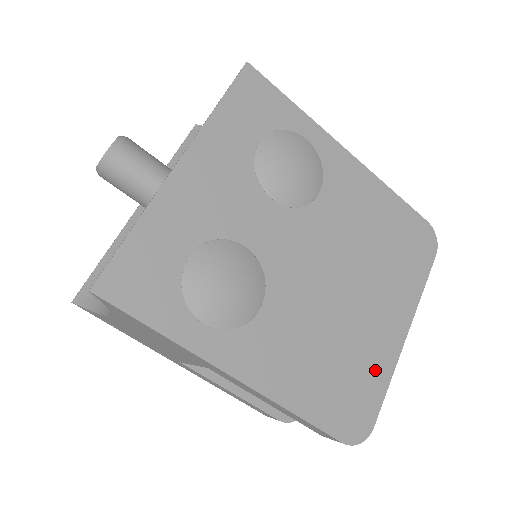
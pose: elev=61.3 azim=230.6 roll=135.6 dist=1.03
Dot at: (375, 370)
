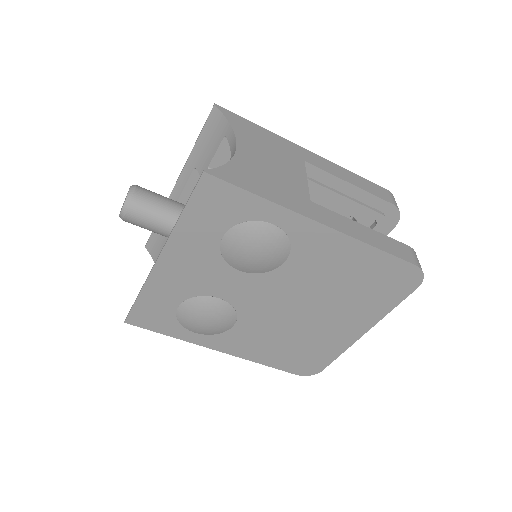
Dot at: (328, 349)
